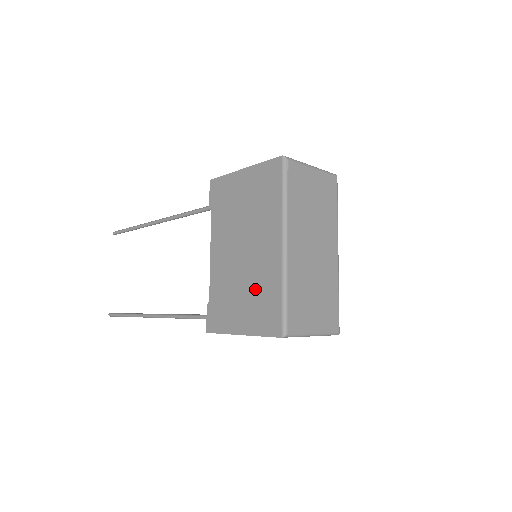
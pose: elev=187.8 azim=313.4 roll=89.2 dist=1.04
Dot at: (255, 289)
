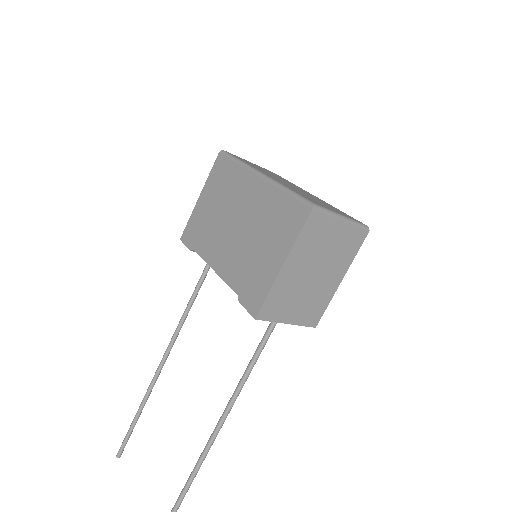
Dot at: (265, 224)
